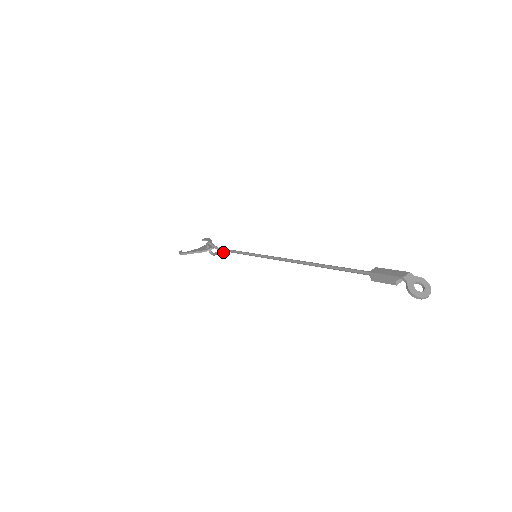
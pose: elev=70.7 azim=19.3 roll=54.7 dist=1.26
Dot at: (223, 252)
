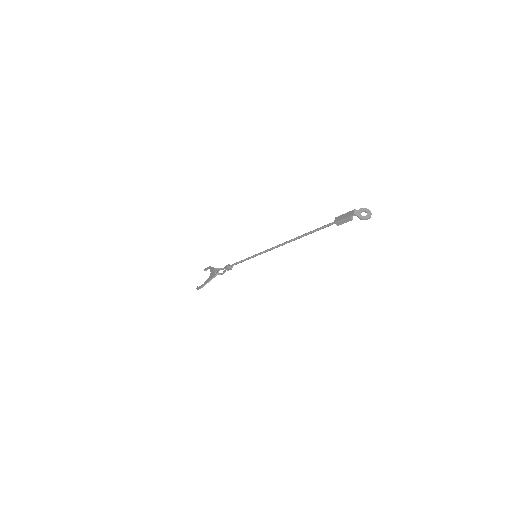
Dot at: (230, 268)
